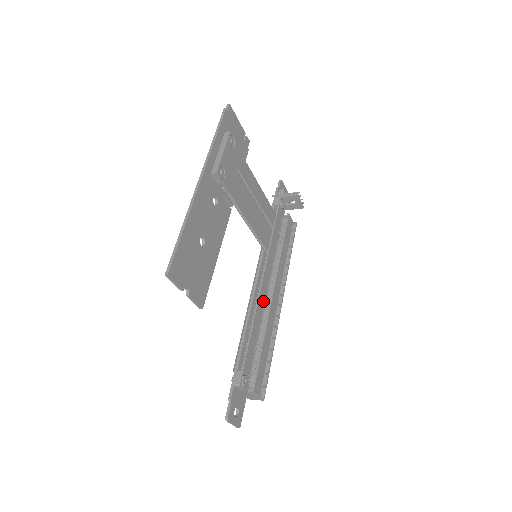
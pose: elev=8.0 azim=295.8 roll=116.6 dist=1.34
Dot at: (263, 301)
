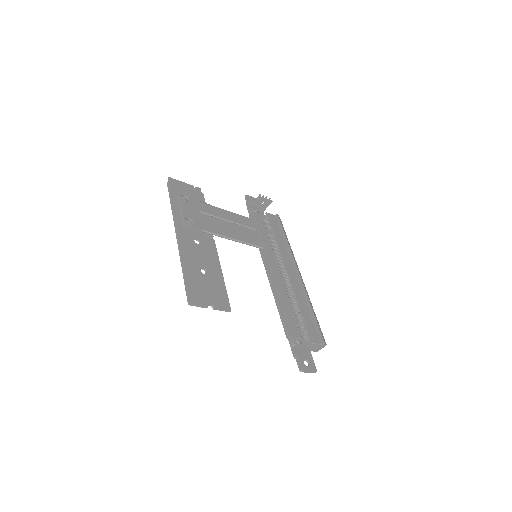
Dot at: (281, 281)
